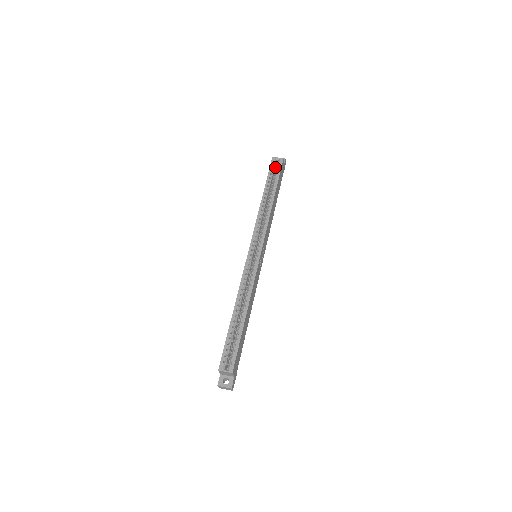
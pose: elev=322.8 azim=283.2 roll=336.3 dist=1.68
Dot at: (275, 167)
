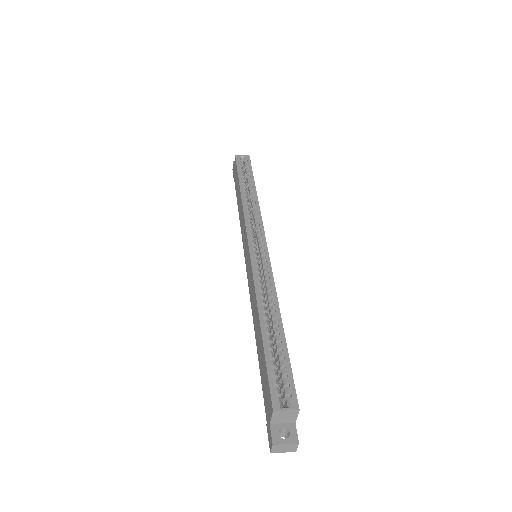
Dot at: occluded
